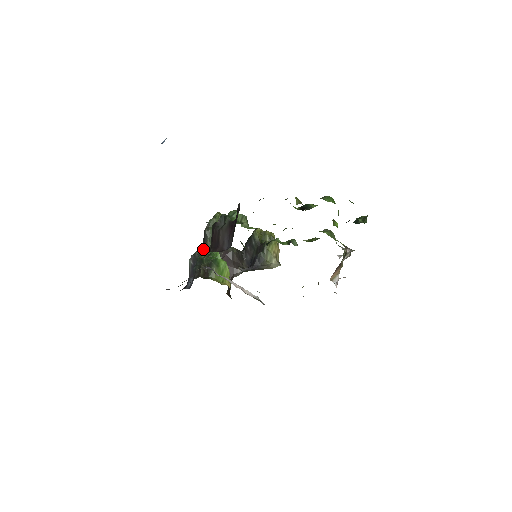
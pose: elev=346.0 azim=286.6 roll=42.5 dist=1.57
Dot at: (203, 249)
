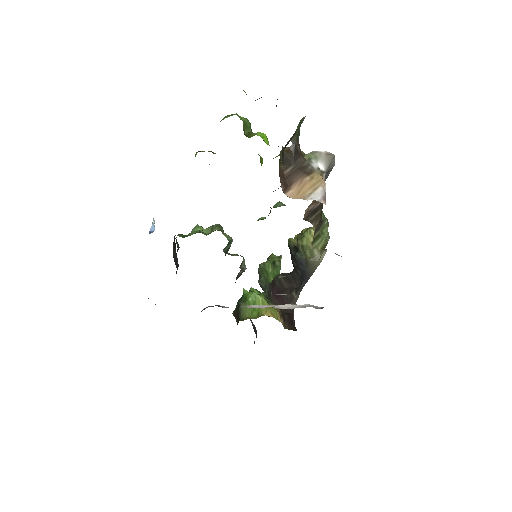
Dot at: occluded
